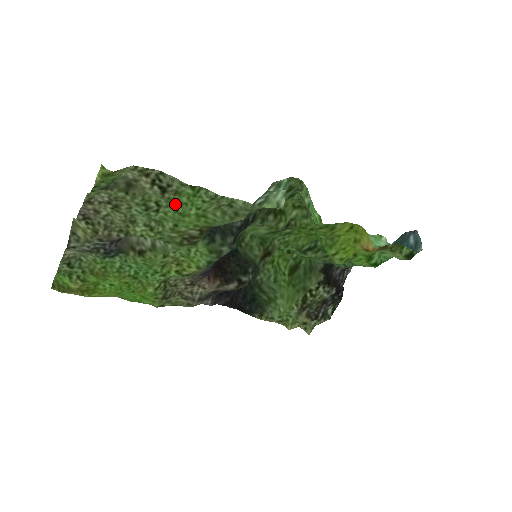
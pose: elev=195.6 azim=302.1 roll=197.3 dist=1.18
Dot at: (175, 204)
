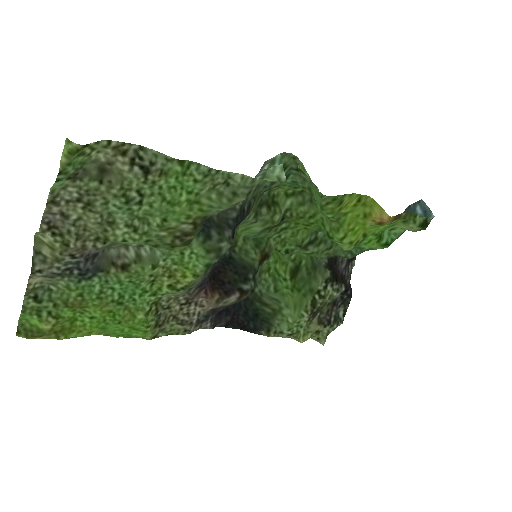
Dot at: (161, 189)
